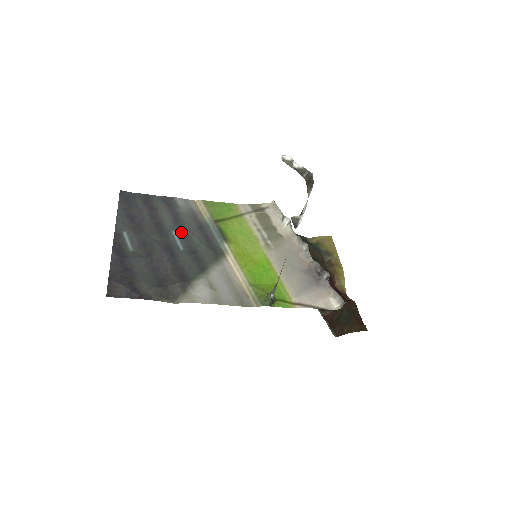
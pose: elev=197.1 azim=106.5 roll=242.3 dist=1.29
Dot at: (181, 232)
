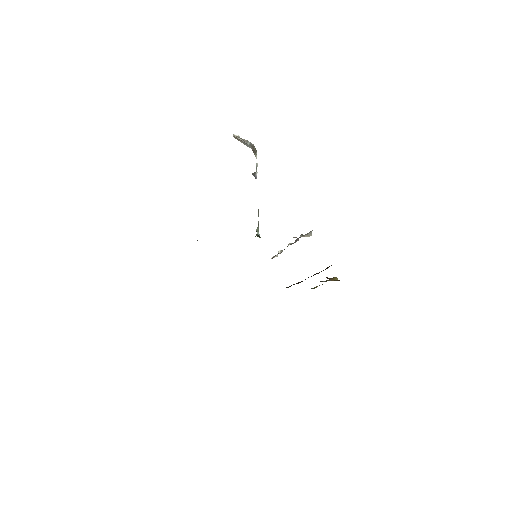
Dot at: occluded
